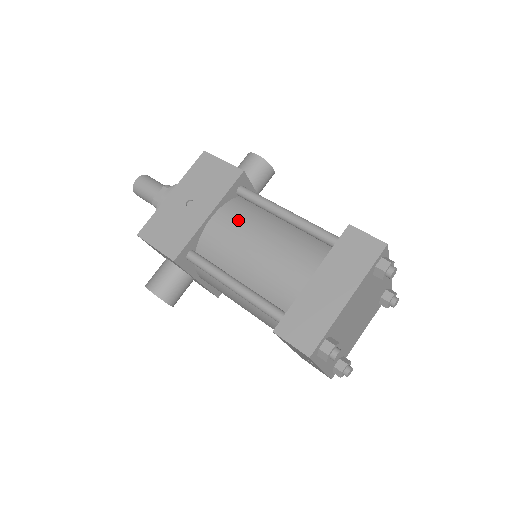
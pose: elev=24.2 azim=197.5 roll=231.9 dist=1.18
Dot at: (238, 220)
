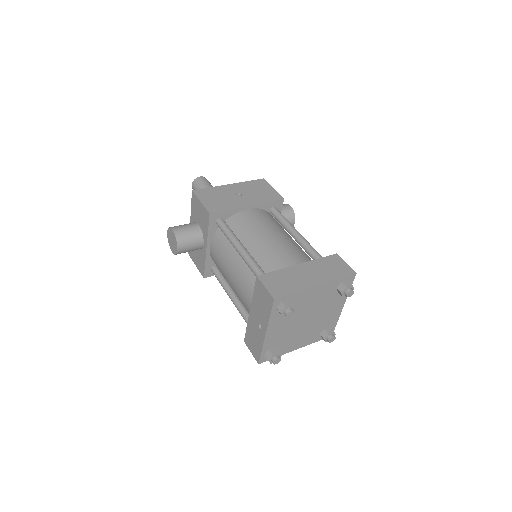
Dot at: (265, 219)
